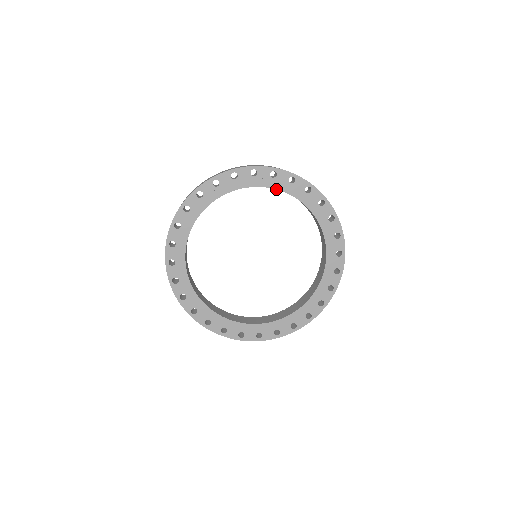
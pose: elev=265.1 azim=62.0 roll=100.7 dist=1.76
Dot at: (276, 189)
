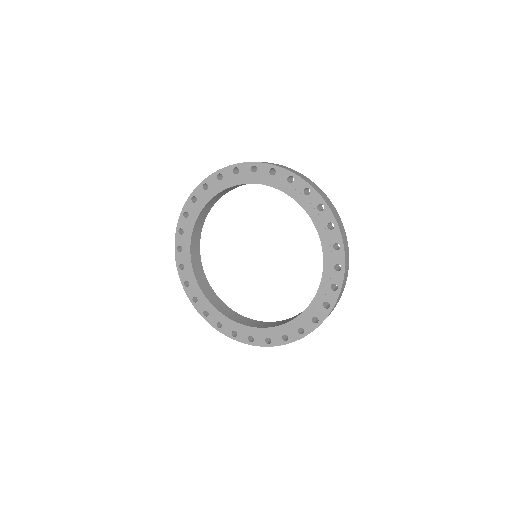
Dot at: occluded
